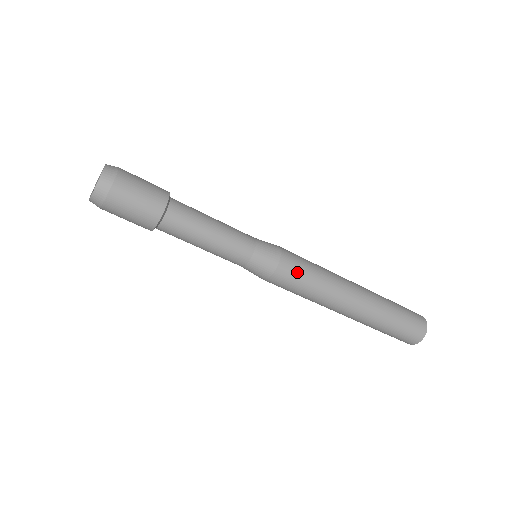
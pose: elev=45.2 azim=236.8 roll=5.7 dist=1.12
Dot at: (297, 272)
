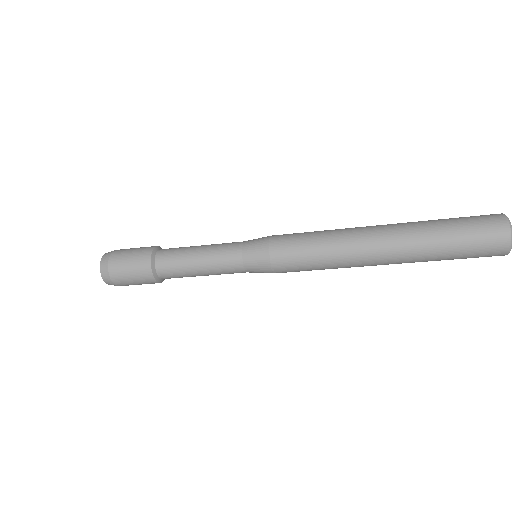
Dot at: (295, 266)
